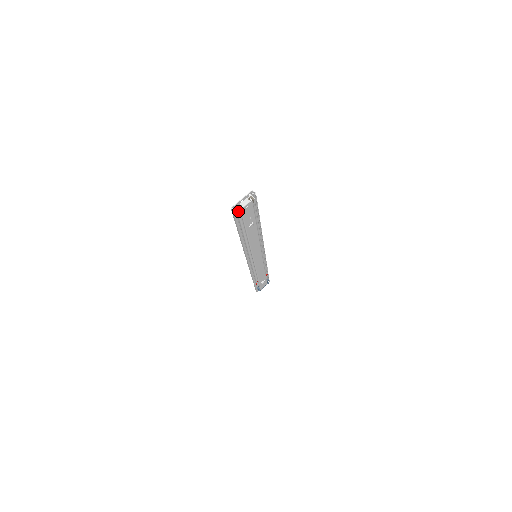
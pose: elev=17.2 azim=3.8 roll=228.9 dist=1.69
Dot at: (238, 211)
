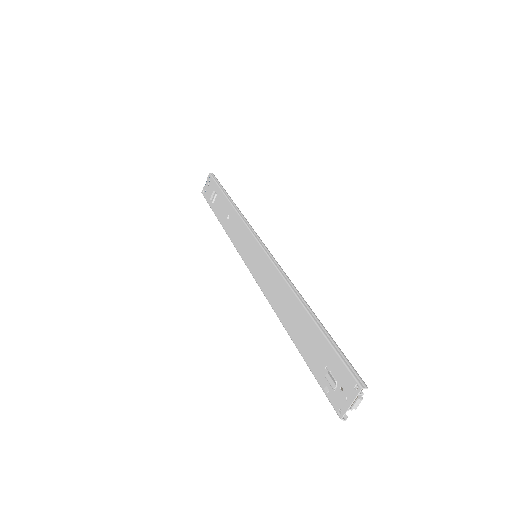
Dot at: occluded
